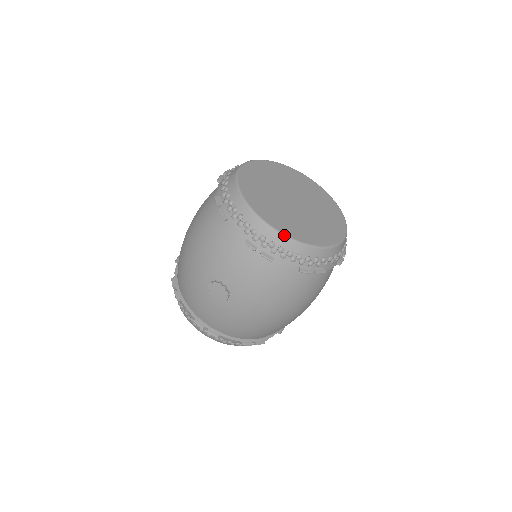
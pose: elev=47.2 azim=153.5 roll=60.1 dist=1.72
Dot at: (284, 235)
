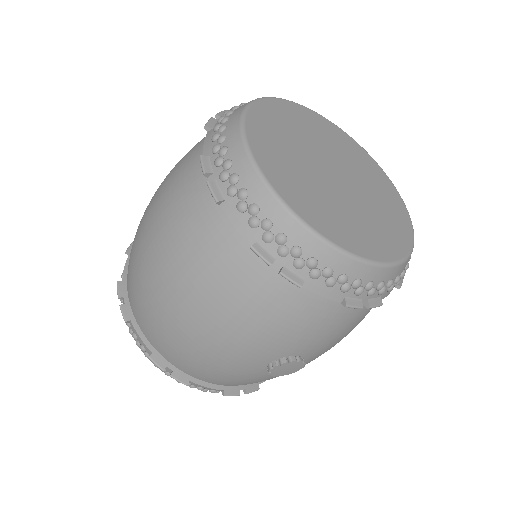
Dot at: (395, 264)
